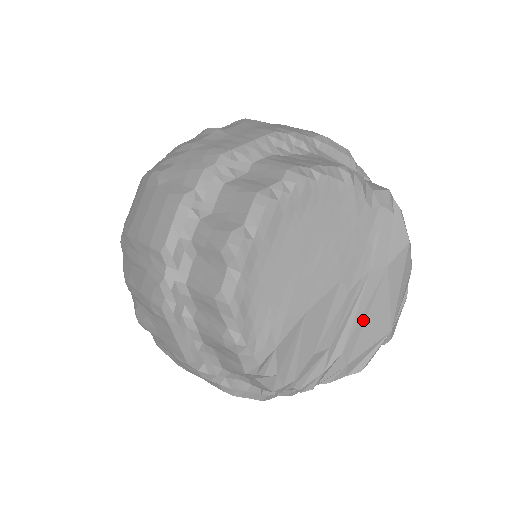
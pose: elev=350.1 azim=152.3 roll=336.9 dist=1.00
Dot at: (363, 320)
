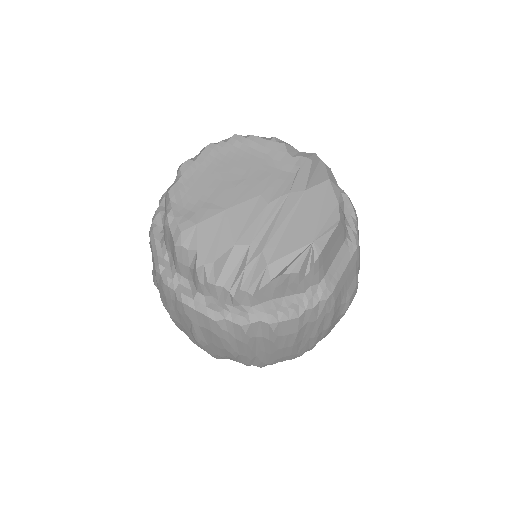
Dot at: (283, 229)
